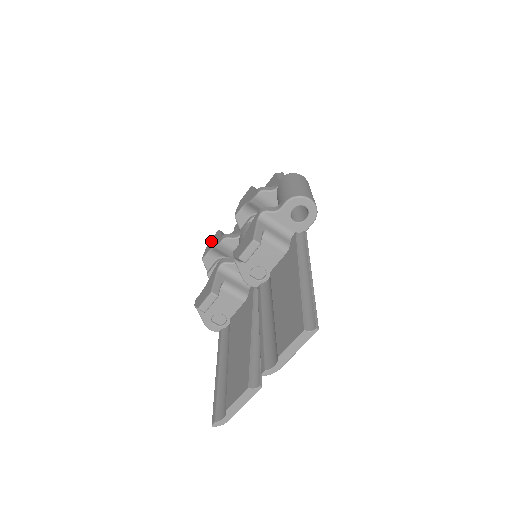
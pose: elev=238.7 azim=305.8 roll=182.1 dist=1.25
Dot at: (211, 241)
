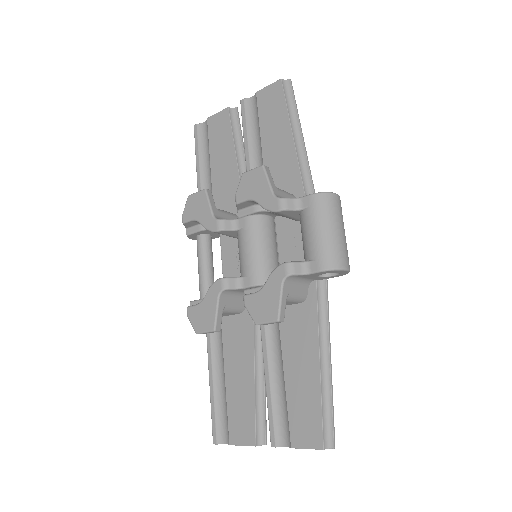
Dot at: (195, 201)
